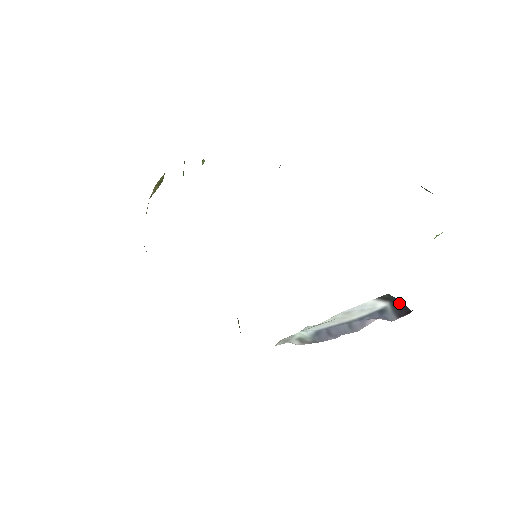
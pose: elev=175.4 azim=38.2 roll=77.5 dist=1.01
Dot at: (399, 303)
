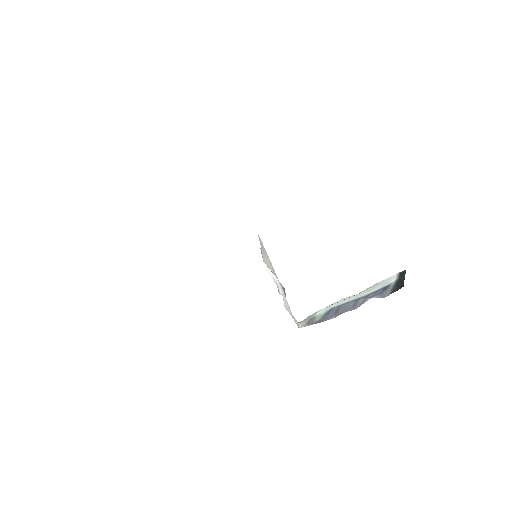
Dot at: (402, 279)
